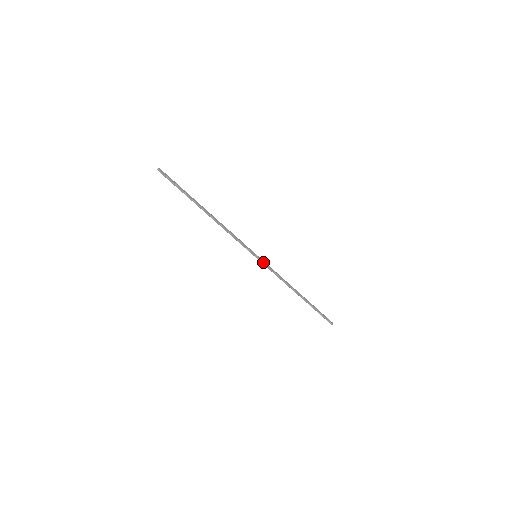
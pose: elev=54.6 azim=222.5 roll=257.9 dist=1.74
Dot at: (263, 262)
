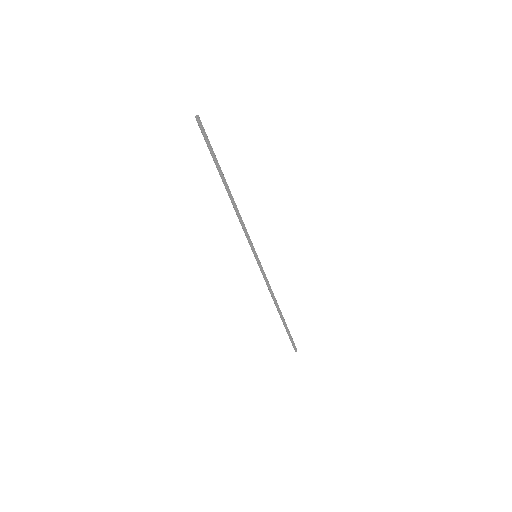
Dot at: (260, 265)
